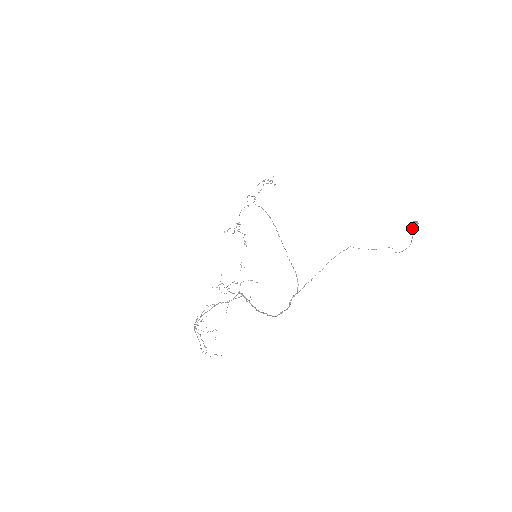
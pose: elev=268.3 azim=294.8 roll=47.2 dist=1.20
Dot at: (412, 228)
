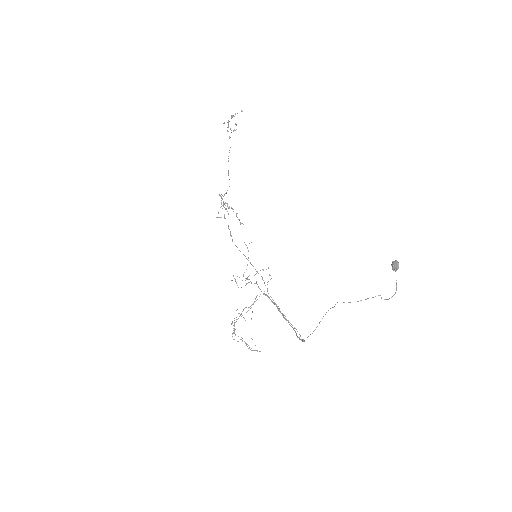
Dot at: (394, 270)
